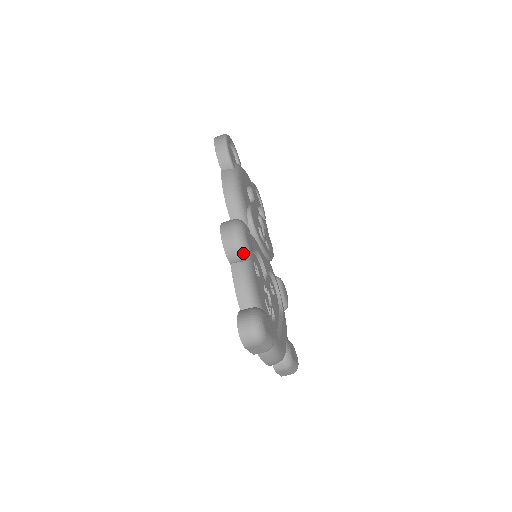
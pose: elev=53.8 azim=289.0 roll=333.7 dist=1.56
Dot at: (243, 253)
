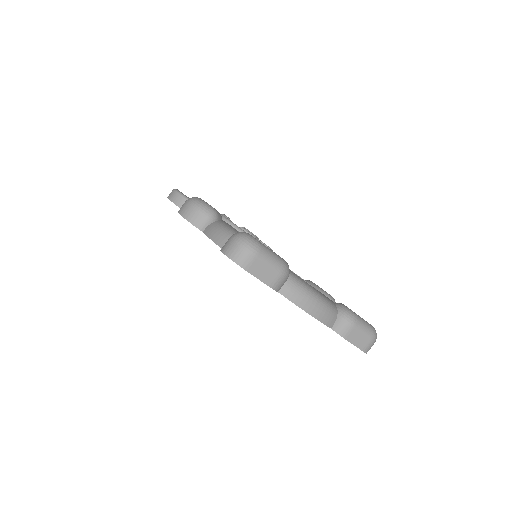
Dot at: (206, 211)
